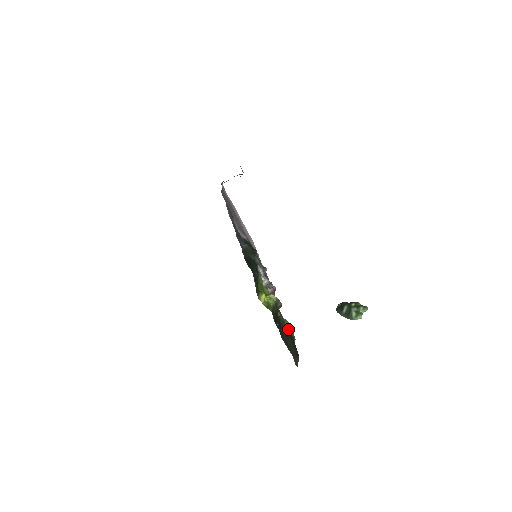
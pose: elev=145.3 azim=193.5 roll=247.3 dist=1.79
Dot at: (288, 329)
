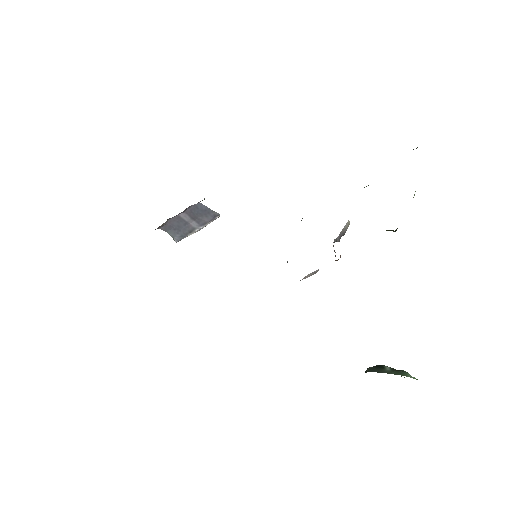
Dot at: occluded
